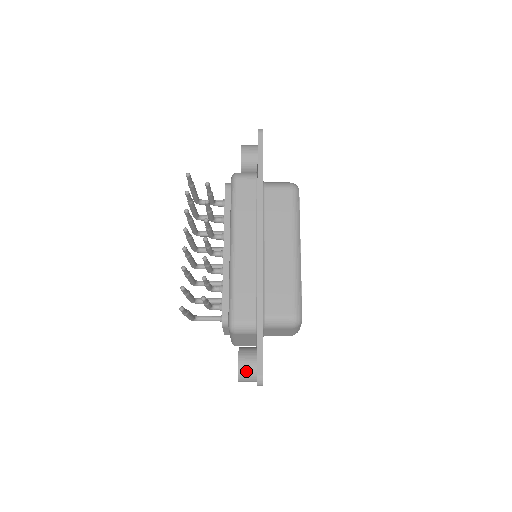
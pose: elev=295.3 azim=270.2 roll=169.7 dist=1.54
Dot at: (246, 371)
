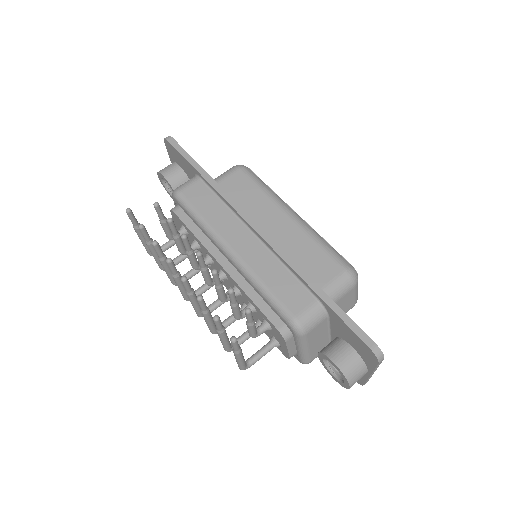
Dot at: (350, 365)
